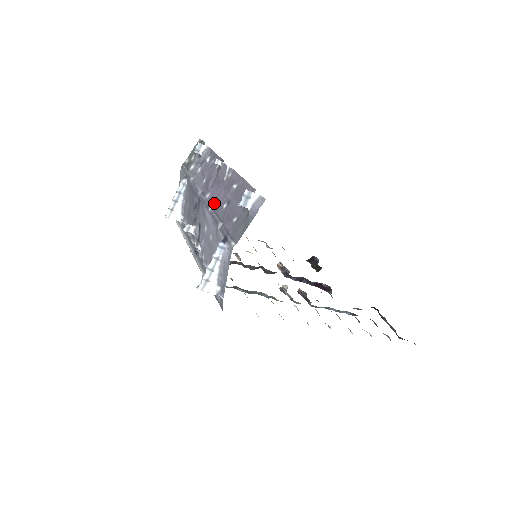
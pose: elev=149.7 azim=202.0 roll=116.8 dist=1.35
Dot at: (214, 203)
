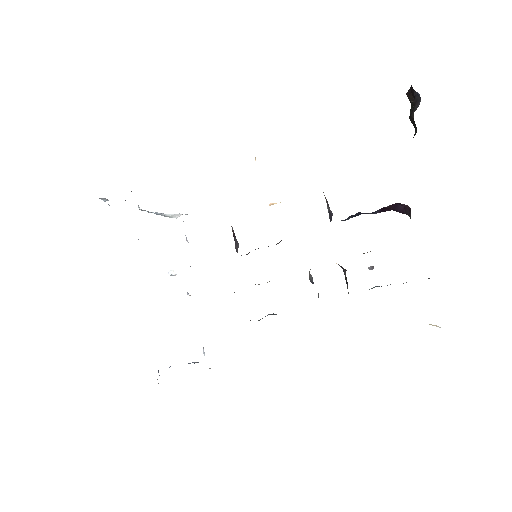
Dot at: occluded
